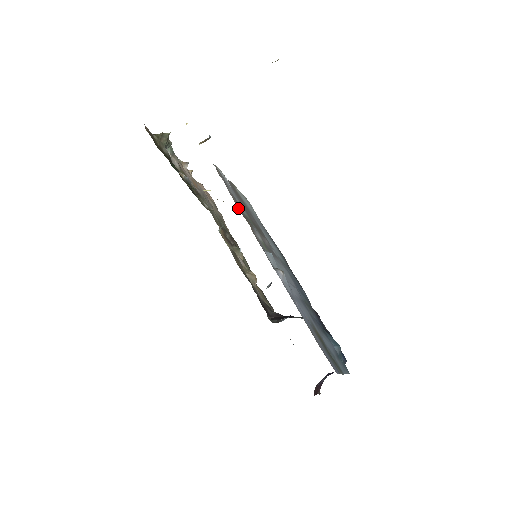
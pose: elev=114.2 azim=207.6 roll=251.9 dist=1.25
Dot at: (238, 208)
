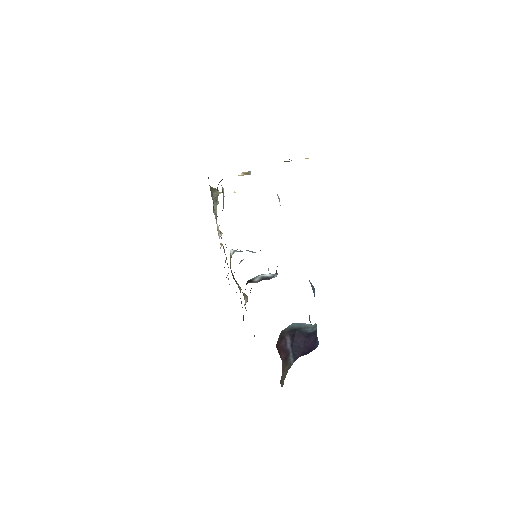
Dot at: occluded
